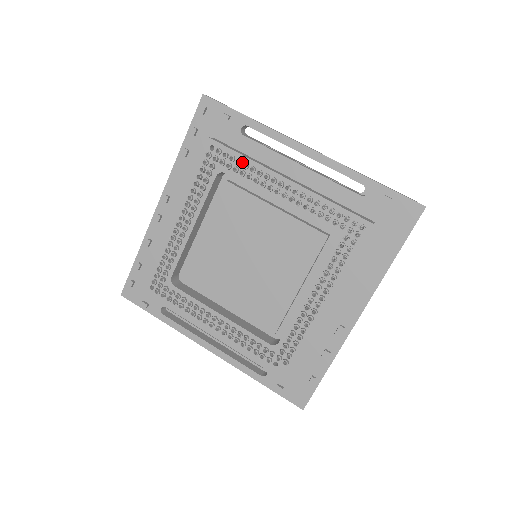
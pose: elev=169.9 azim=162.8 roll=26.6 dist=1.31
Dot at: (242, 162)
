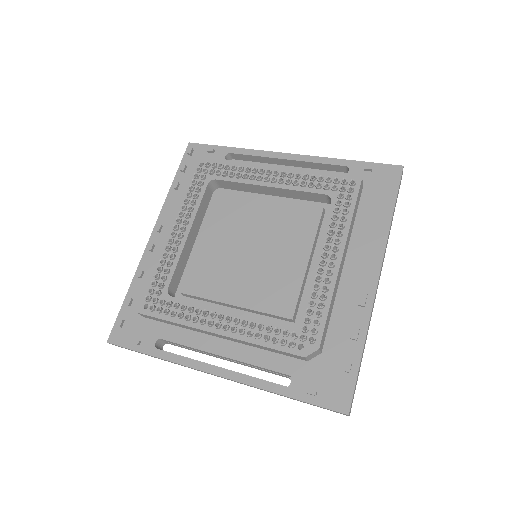
Dot at: (230, 167)
